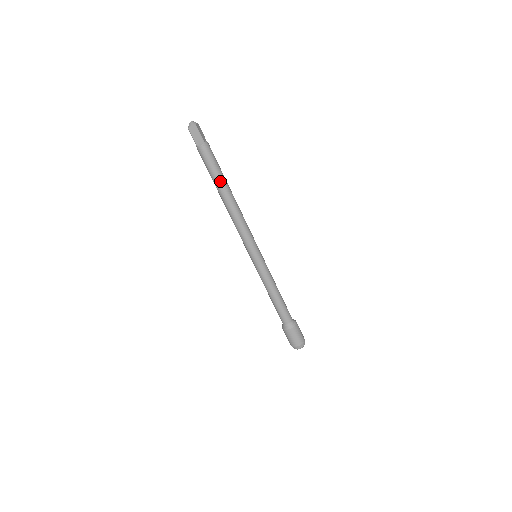
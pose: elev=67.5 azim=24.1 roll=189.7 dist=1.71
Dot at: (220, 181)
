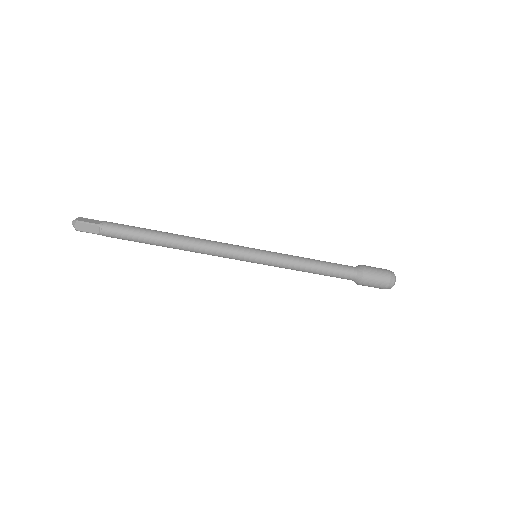
Dot at: (149, 237)
